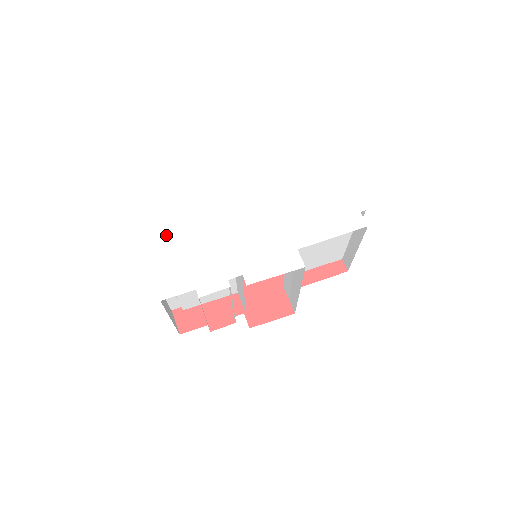
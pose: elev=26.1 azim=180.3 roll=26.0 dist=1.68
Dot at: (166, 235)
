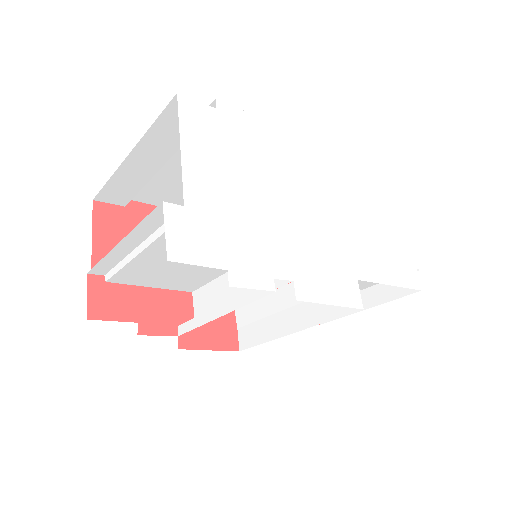
Dot at: (200, 155)
